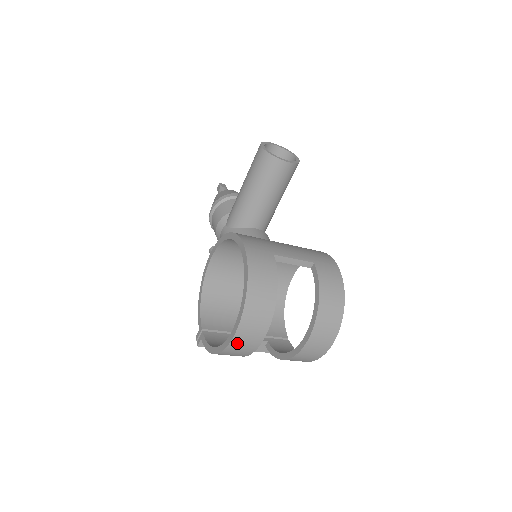
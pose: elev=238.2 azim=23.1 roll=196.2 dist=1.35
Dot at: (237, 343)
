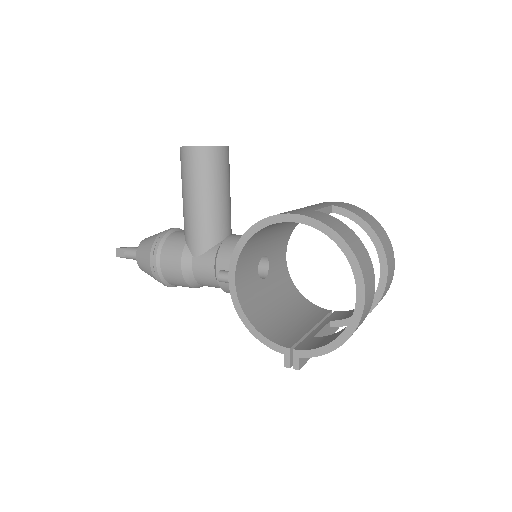
Dot at: (366, 304)
